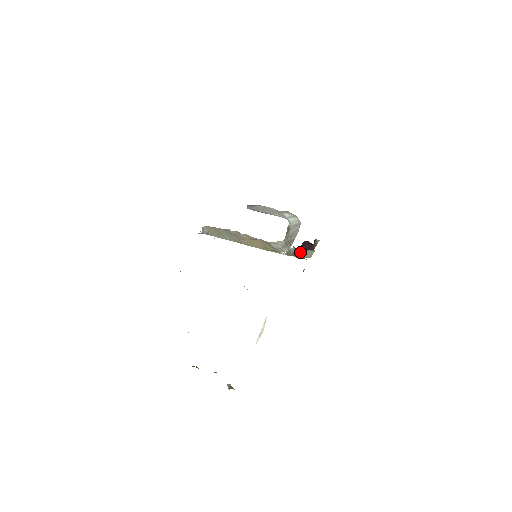
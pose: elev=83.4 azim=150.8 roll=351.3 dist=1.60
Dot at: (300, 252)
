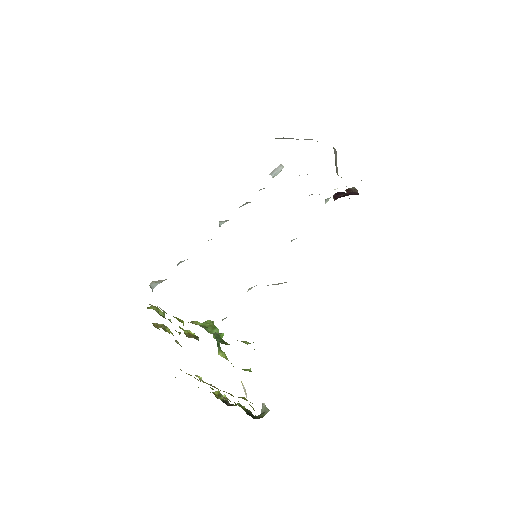
Dot at: occluded
